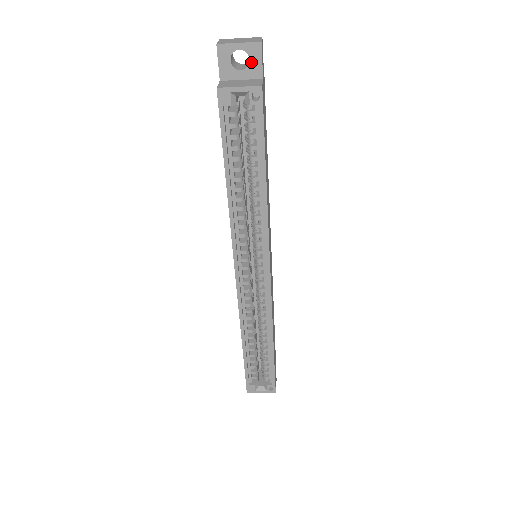
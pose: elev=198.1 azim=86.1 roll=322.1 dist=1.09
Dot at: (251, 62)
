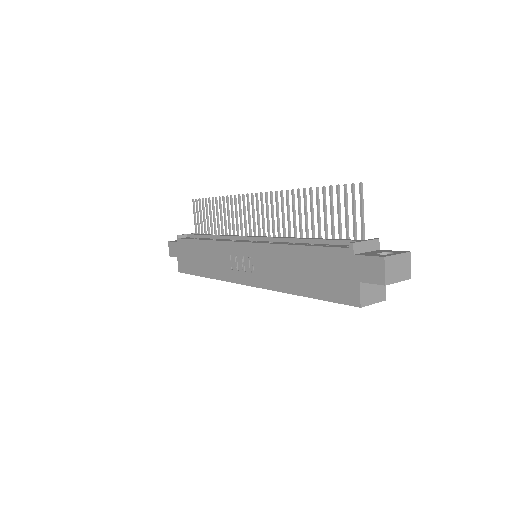
Dot at: occluded
